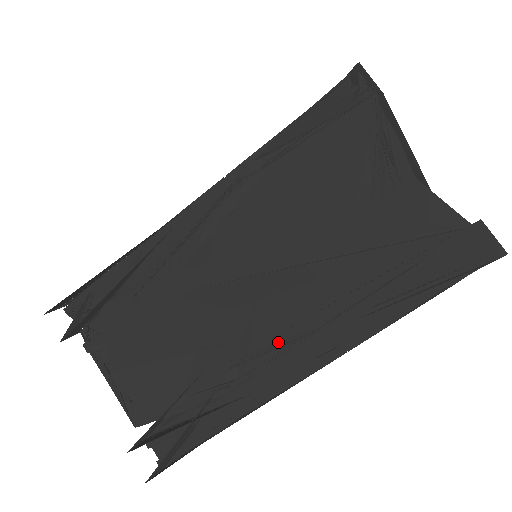
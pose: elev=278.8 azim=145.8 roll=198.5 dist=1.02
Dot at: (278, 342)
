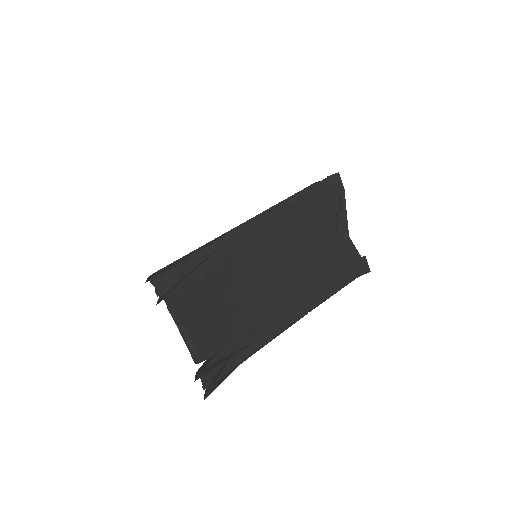
Dot at: (281, 307)
